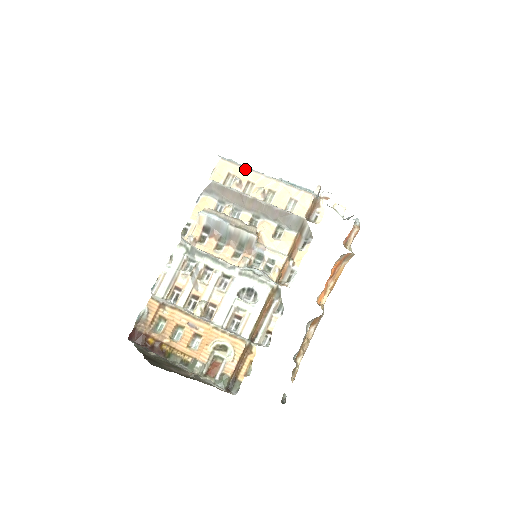
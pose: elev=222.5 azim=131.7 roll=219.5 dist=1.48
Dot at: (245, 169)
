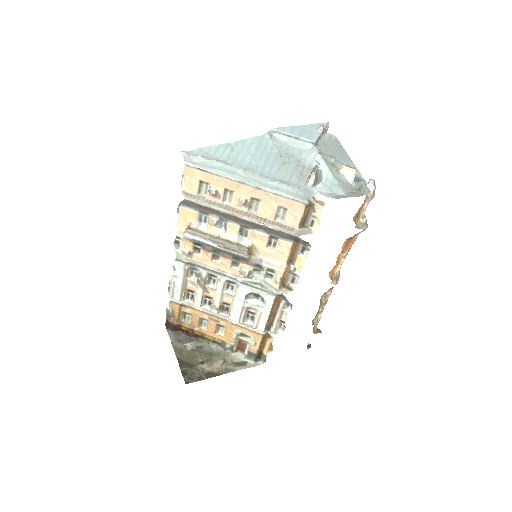
Dot at: (217, 176)
